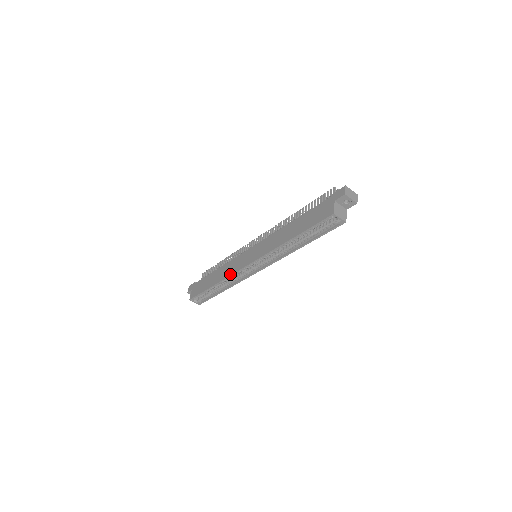
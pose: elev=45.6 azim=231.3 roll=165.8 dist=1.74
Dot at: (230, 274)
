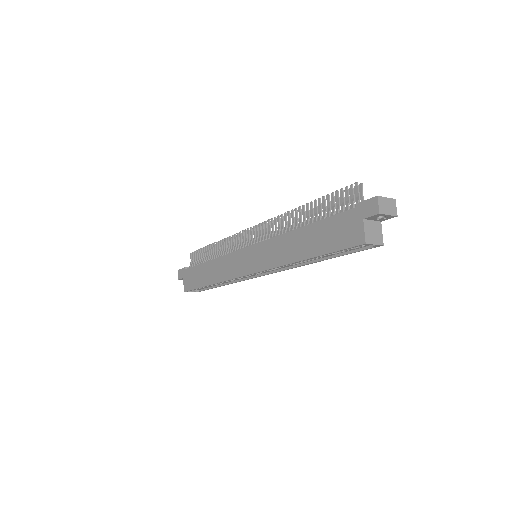
Dot at: (228, 278)
